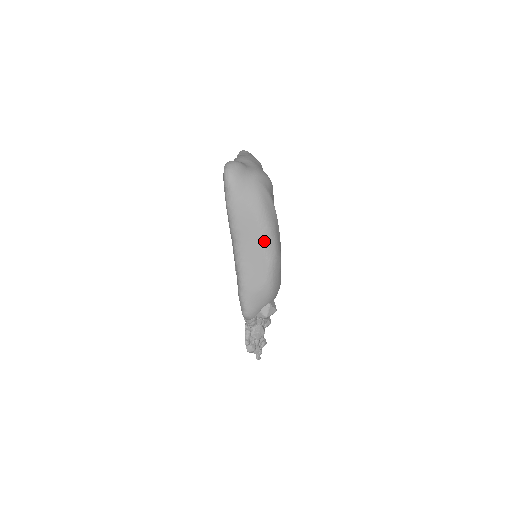
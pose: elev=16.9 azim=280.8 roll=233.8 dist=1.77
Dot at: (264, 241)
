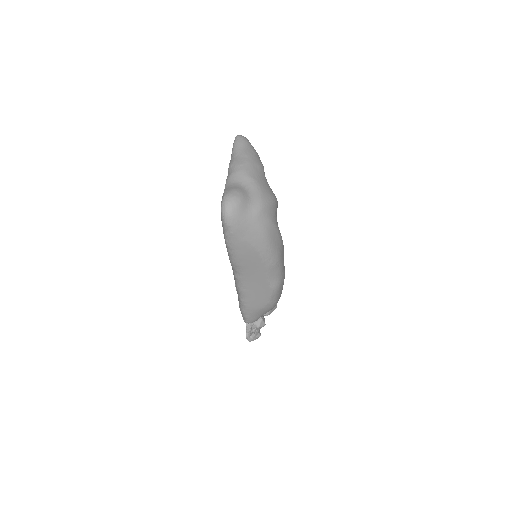
Dot at: (268, 273)
